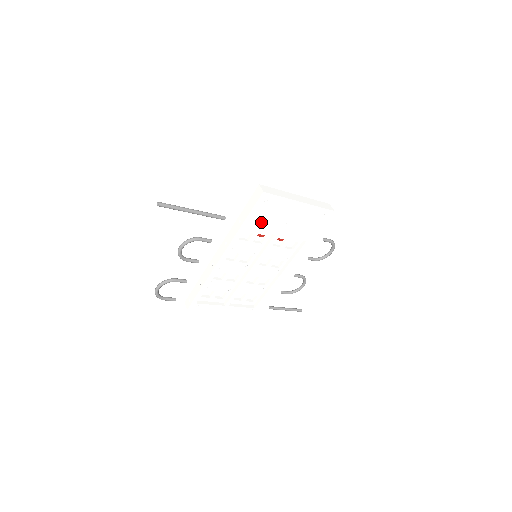
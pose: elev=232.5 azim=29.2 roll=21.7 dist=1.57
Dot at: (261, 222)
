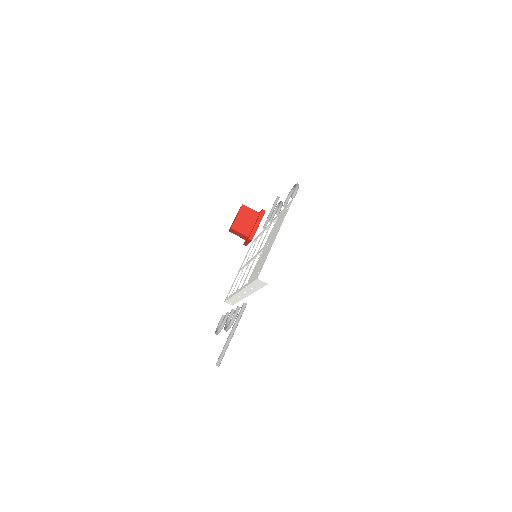
Dot at: occluded
